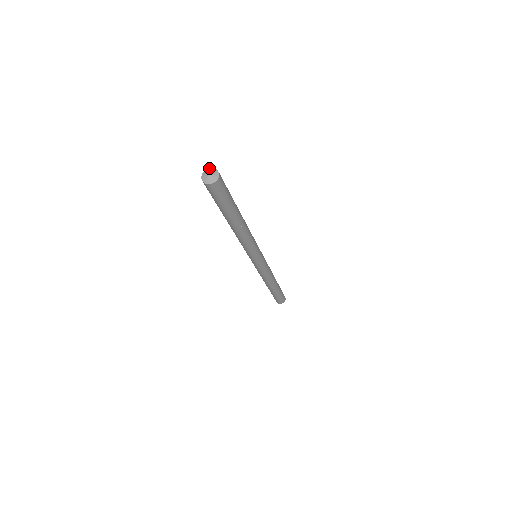
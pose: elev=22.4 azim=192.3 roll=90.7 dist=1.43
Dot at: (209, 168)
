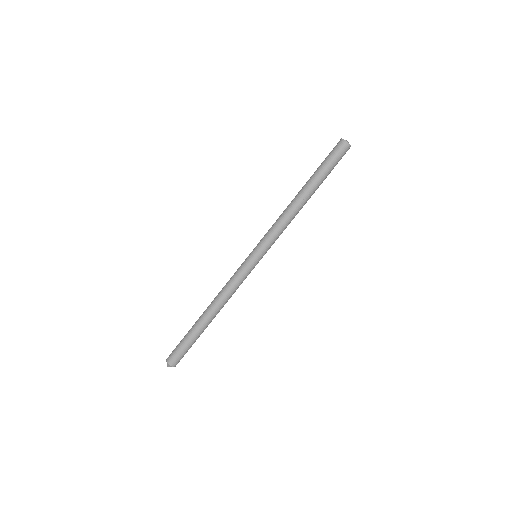
Dot at: occluded
